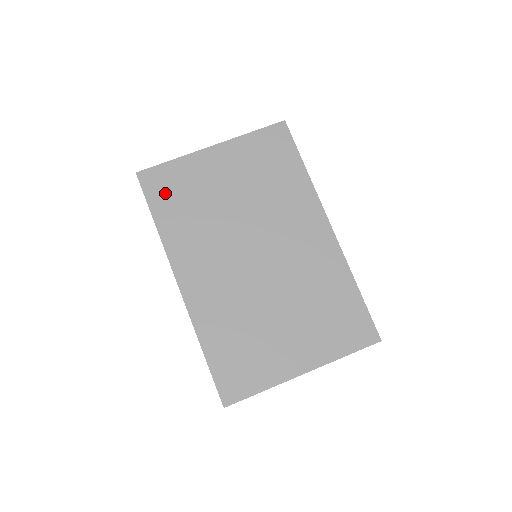
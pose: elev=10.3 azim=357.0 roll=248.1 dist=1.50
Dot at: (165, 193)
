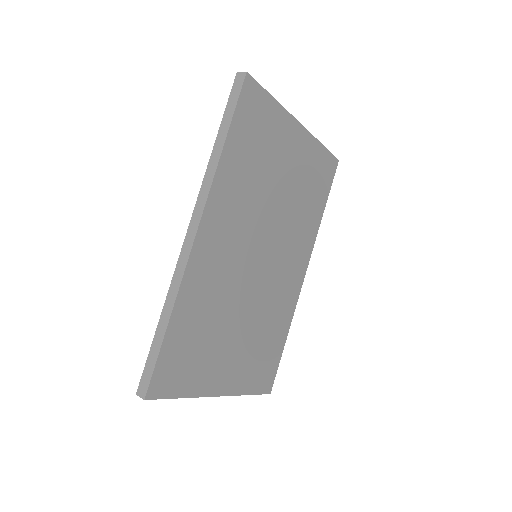
Dot at: (250, 124)
